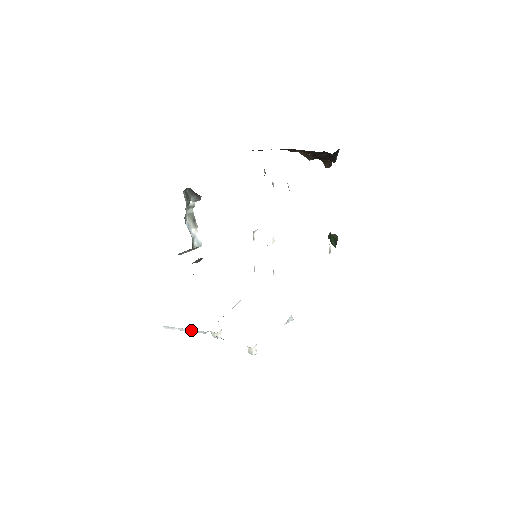
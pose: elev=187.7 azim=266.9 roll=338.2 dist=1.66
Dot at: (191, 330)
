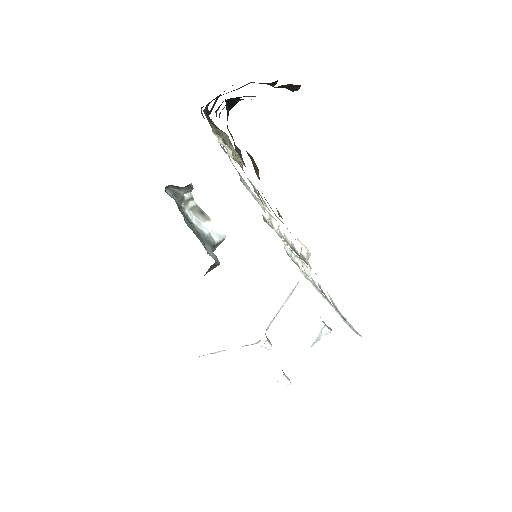
Dot at: occluded
